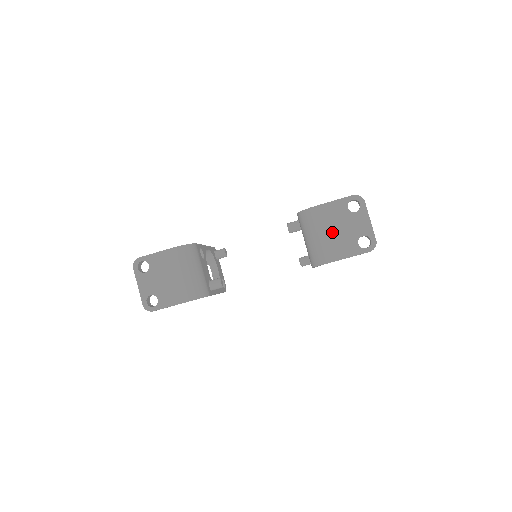
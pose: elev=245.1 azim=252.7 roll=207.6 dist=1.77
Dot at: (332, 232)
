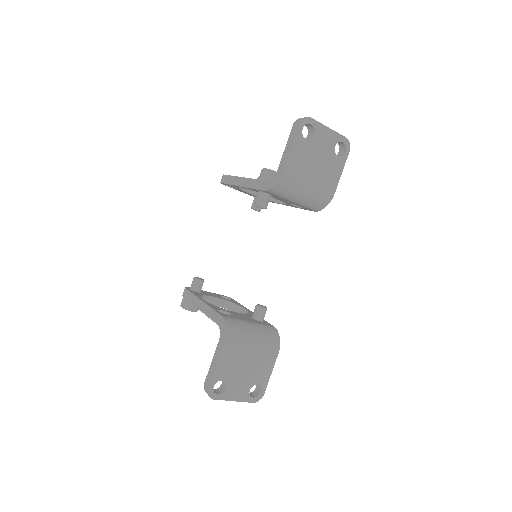
Dot at: (314, 172)
